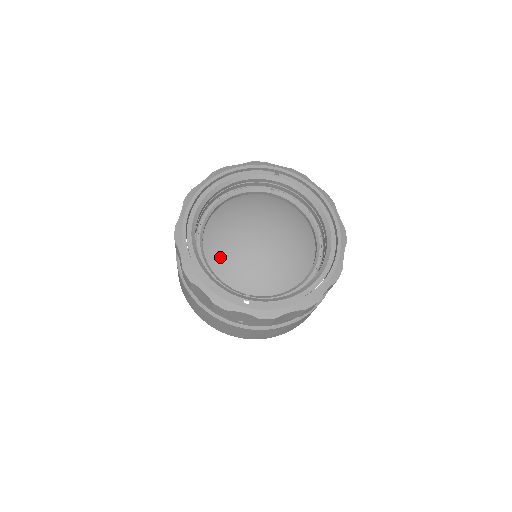
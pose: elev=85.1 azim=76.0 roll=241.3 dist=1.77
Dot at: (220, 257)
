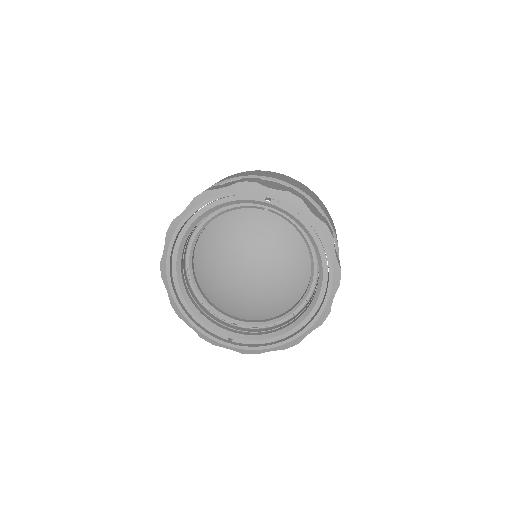
Dot at: (209, 285)
